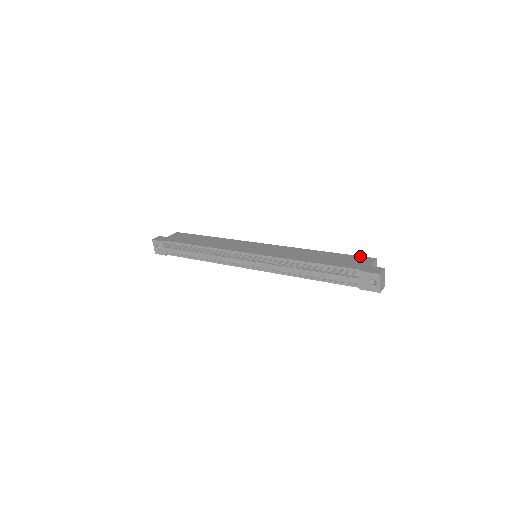
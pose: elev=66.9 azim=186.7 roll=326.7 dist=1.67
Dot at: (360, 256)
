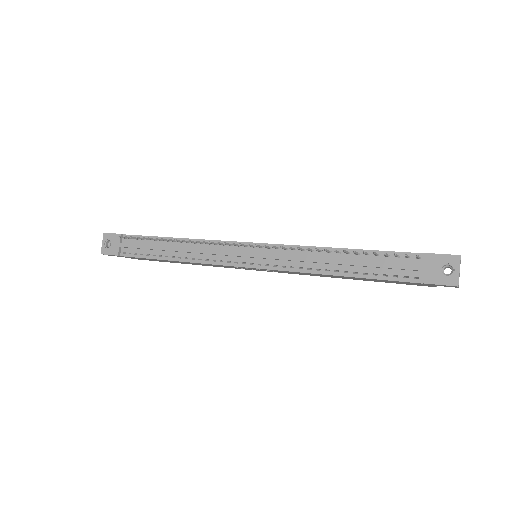
Dot at: occluded
